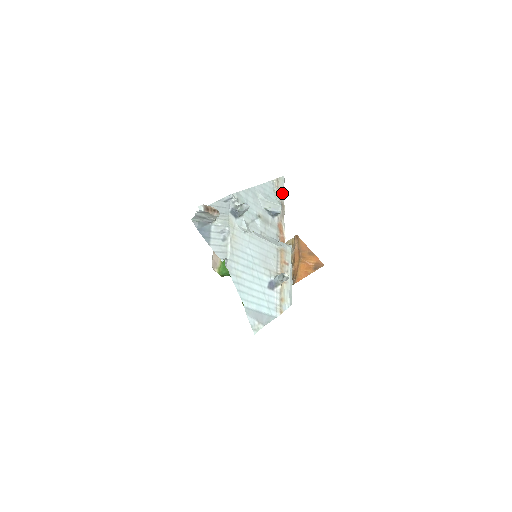
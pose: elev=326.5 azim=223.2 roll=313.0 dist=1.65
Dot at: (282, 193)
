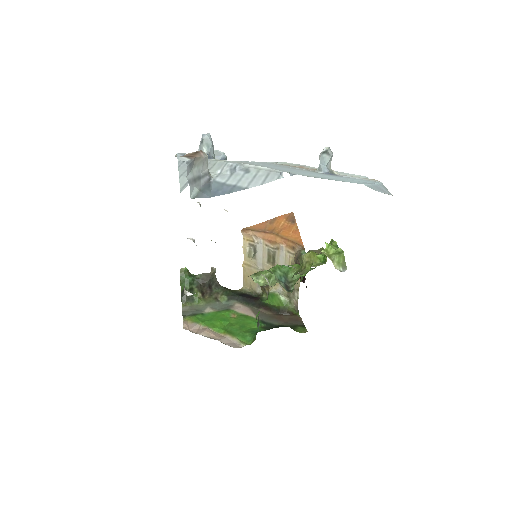
Dot at: occluded
